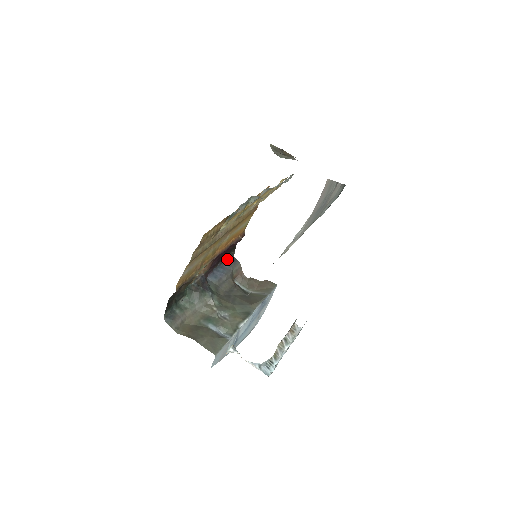
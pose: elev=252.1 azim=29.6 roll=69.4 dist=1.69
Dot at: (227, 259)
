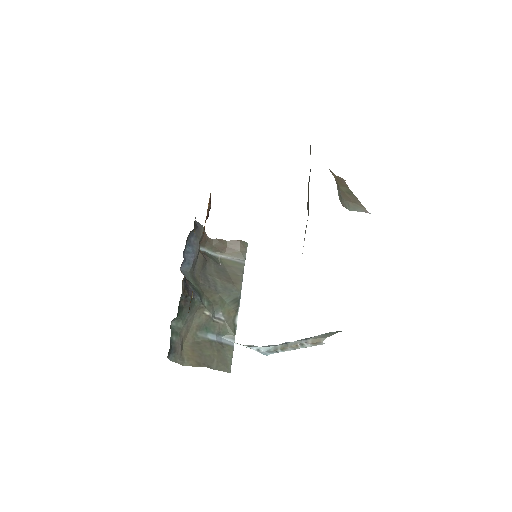
Dot at: (192, 230)
